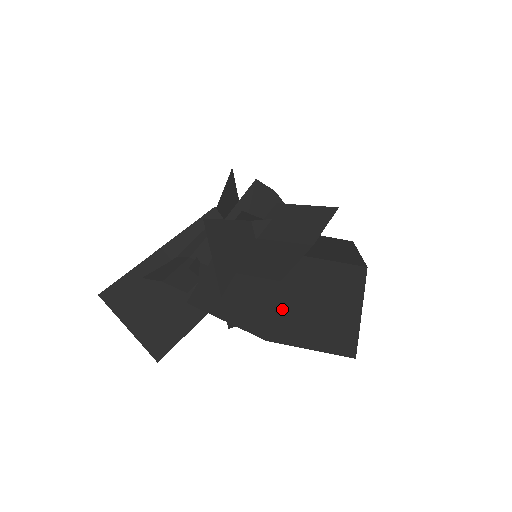
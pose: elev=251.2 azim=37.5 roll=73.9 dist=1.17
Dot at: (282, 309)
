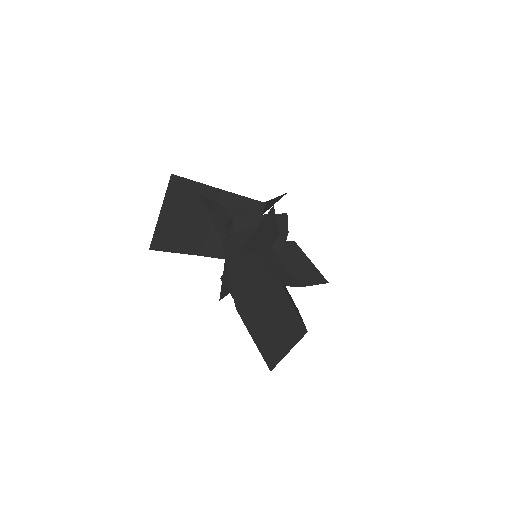
Dot at: (254, 301)
